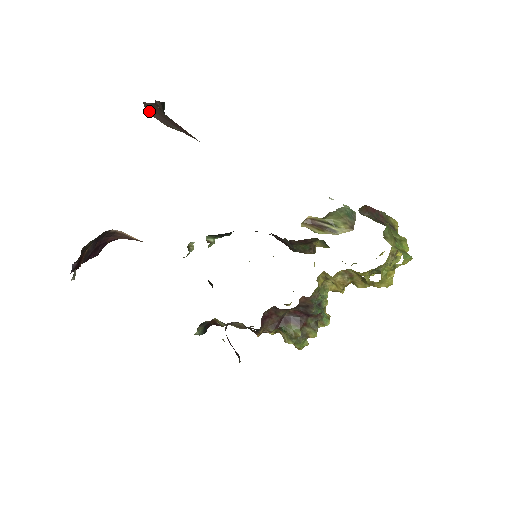
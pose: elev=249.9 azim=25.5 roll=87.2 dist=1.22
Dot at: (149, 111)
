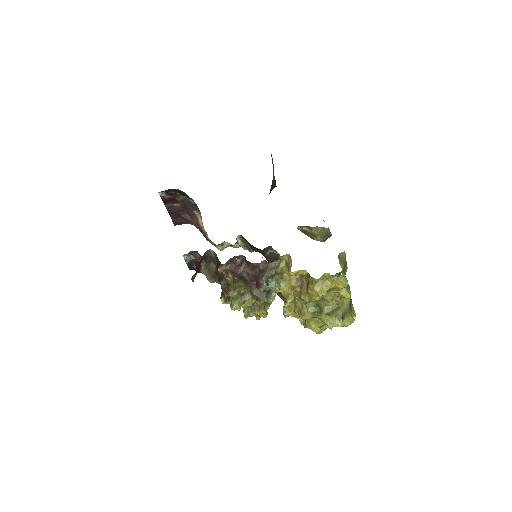
Dot at: occluded
